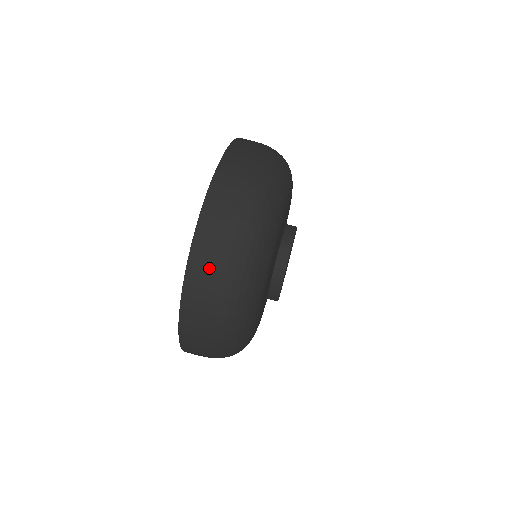
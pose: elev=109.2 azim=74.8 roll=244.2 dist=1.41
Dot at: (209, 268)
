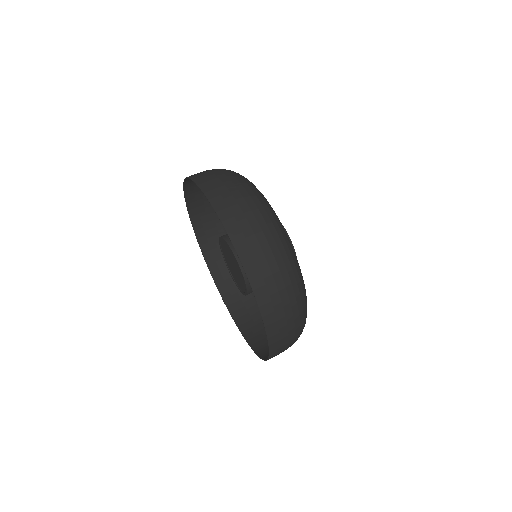
Dot at: (258, 253)
